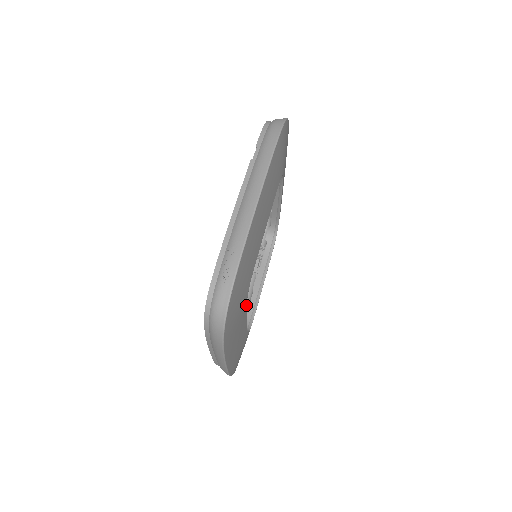
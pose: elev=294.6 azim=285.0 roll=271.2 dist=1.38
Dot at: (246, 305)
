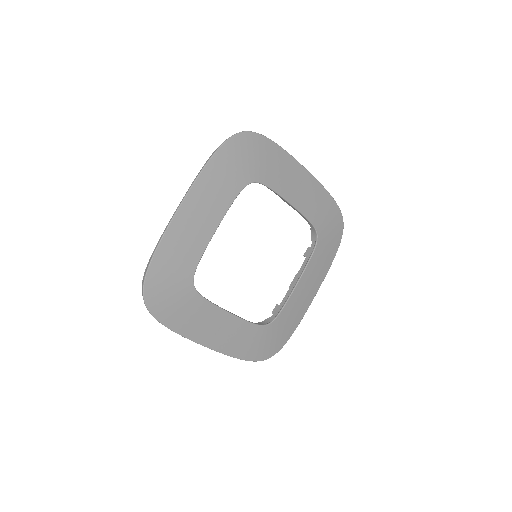
Dot at: (239, 193)
